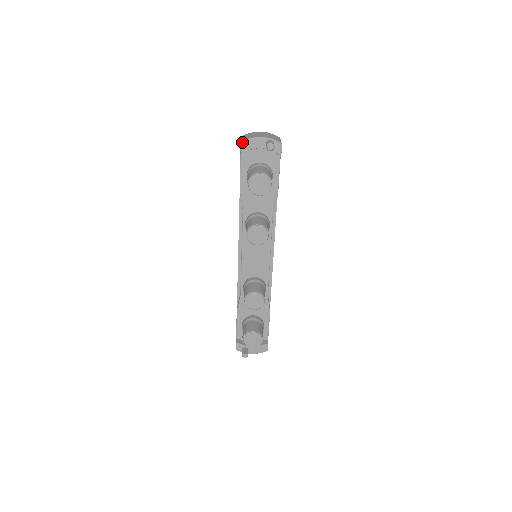
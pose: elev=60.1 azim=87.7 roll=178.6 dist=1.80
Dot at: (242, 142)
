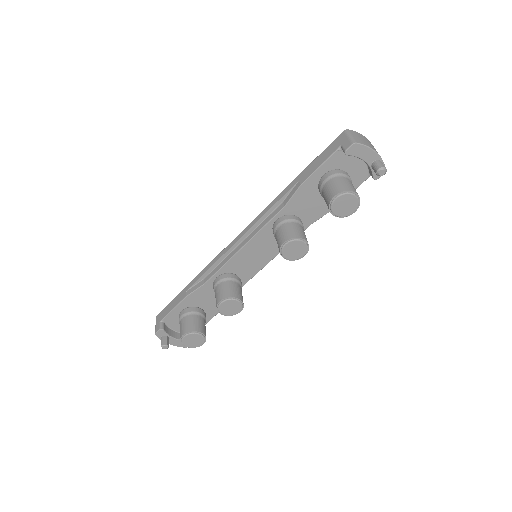
Dot at: (355, 143)
